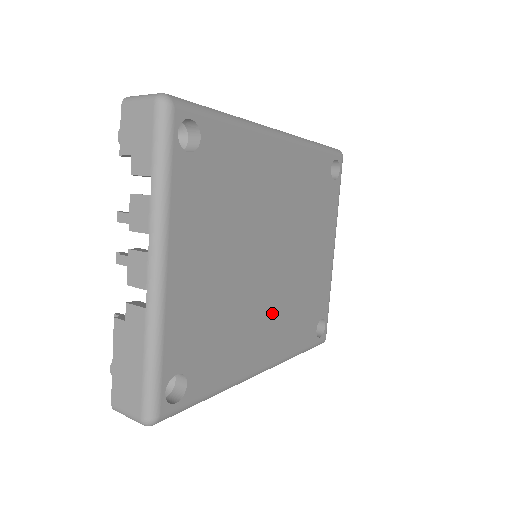
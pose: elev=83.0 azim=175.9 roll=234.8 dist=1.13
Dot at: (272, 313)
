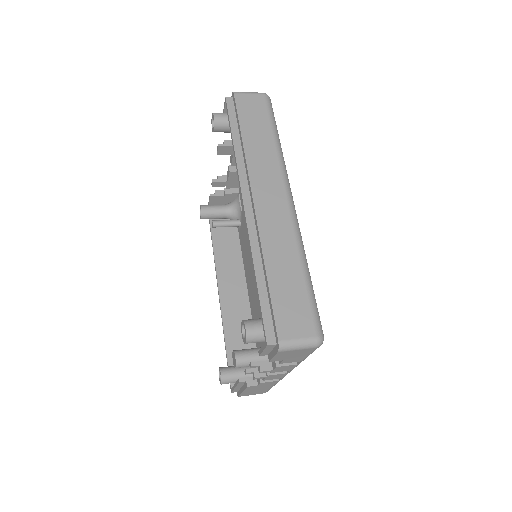
Dot at: occluded
